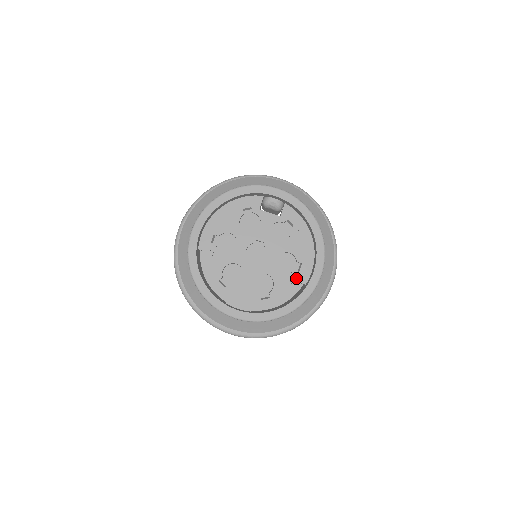
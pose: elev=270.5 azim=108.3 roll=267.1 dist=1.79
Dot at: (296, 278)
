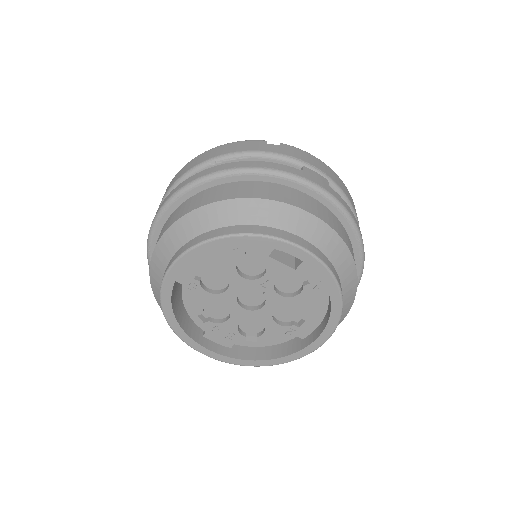
Dot at: (293, 332)
